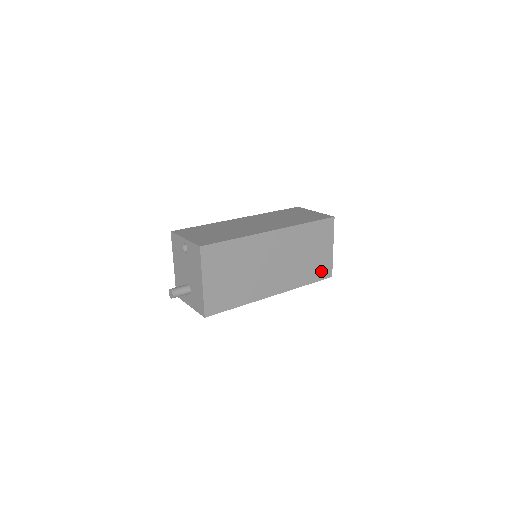
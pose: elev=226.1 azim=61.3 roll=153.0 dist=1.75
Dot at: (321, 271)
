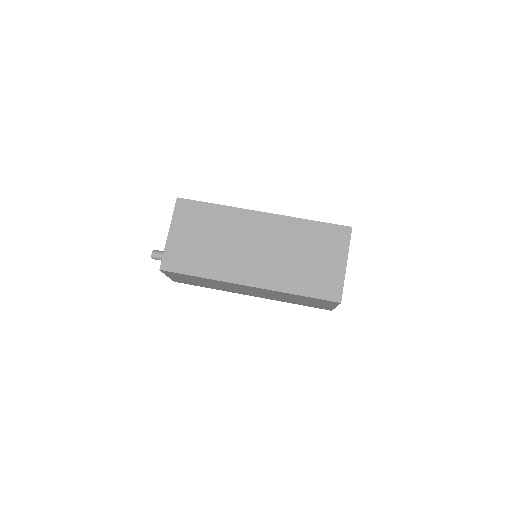
Dot at: (324, 287)
